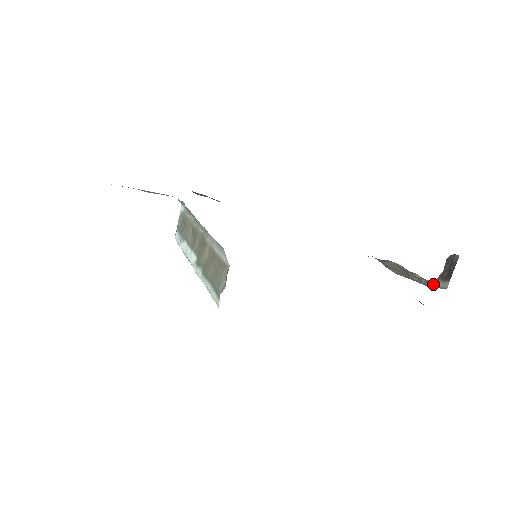
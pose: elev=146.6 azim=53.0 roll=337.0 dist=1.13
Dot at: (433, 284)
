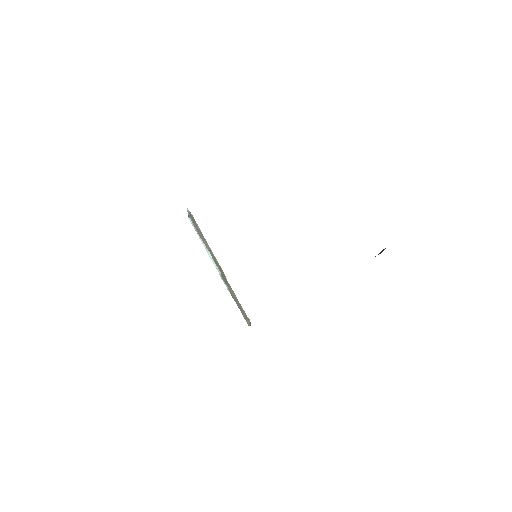
Dot at: occluded
